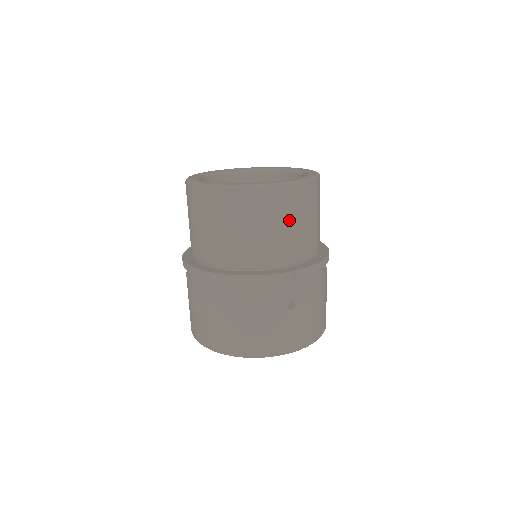
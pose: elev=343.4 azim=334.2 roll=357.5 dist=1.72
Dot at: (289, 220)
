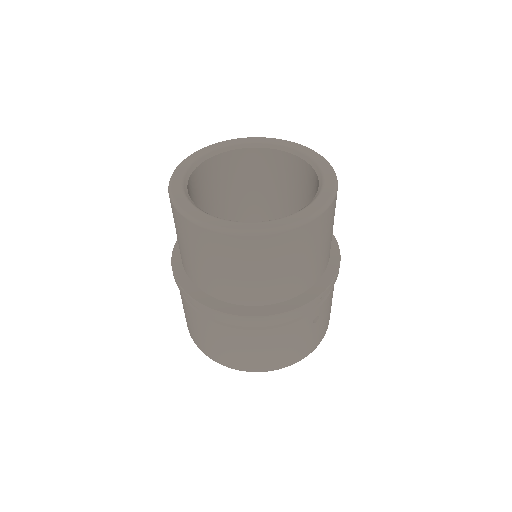
Dot at: (318, 247)
